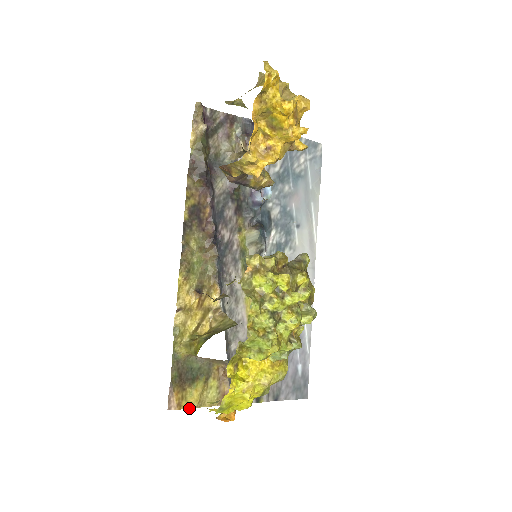
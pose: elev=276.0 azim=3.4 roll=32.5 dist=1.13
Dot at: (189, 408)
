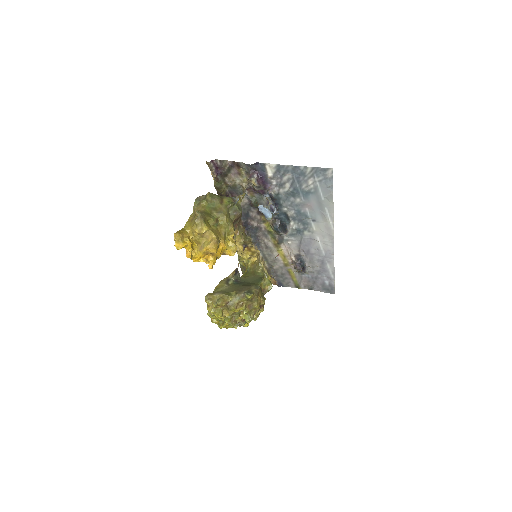
Dot at: occluded
